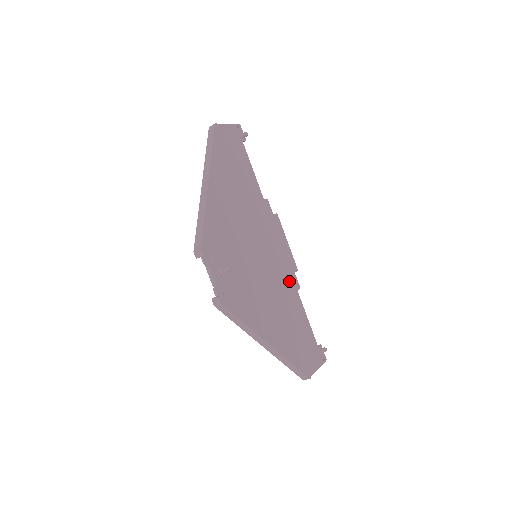
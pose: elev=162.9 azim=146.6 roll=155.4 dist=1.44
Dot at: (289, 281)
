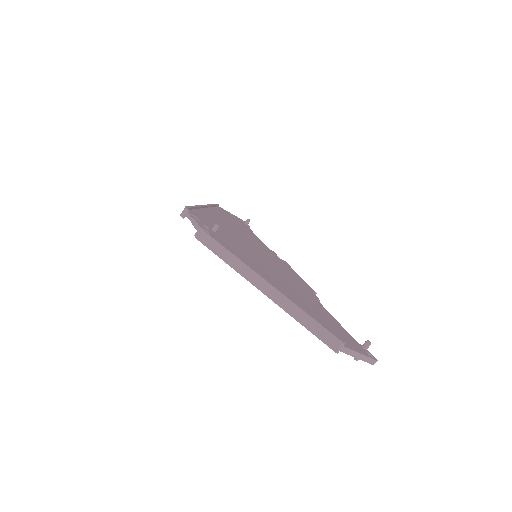
Dot at: (303, 288)
